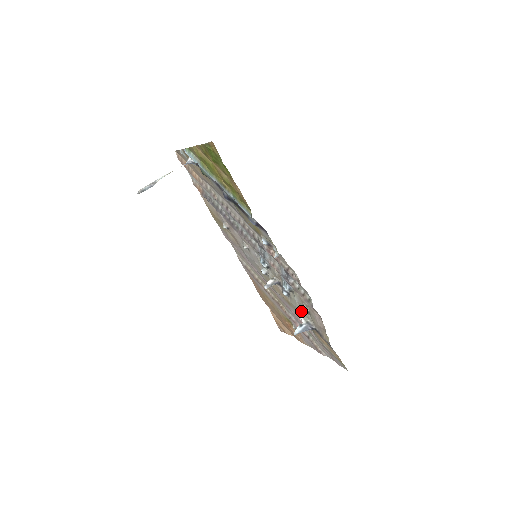
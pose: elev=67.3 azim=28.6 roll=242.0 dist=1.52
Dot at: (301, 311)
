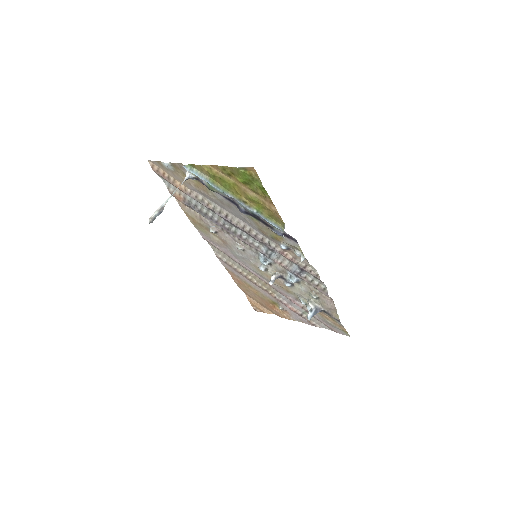
Dot at: (306, 297)
